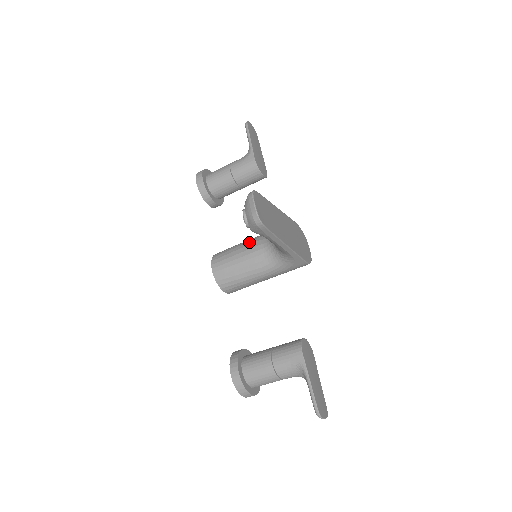
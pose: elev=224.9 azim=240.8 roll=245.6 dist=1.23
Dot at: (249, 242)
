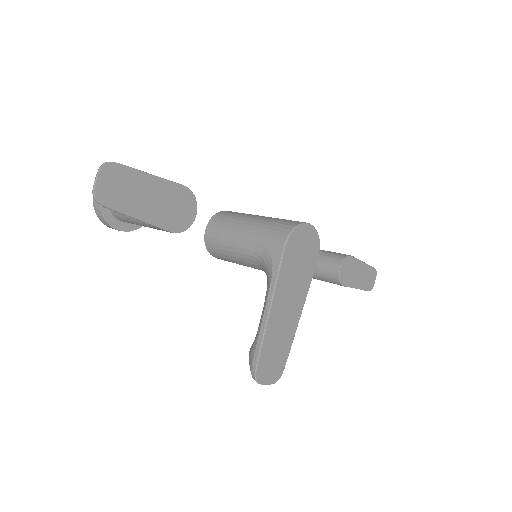
Dot at: (241, 259)
